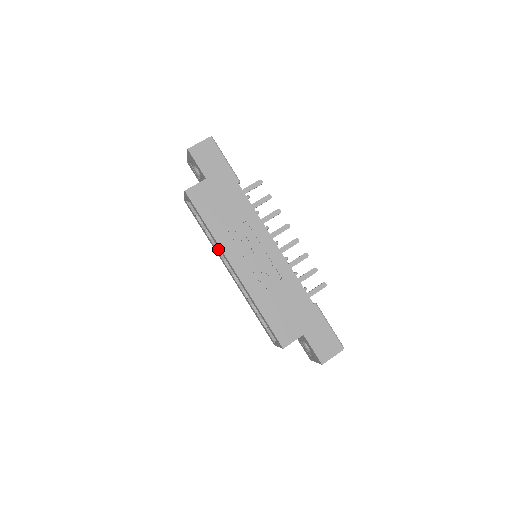
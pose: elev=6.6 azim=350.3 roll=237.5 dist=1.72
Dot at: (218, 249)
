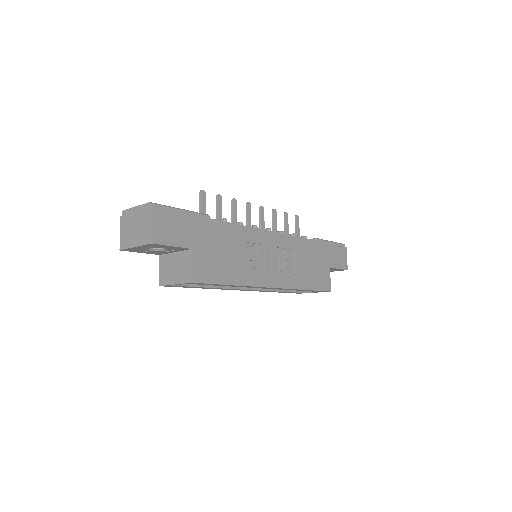
Dot at: (226, 287)
